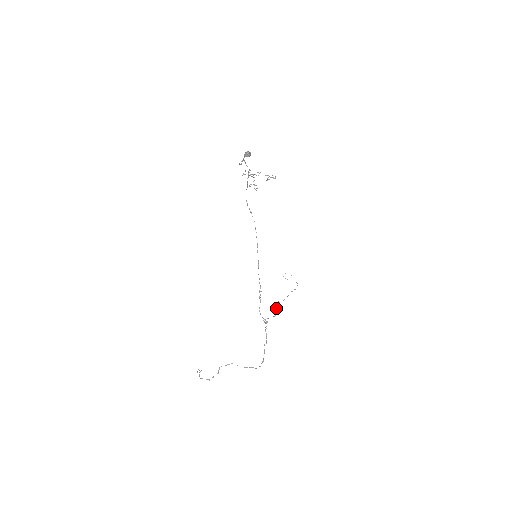
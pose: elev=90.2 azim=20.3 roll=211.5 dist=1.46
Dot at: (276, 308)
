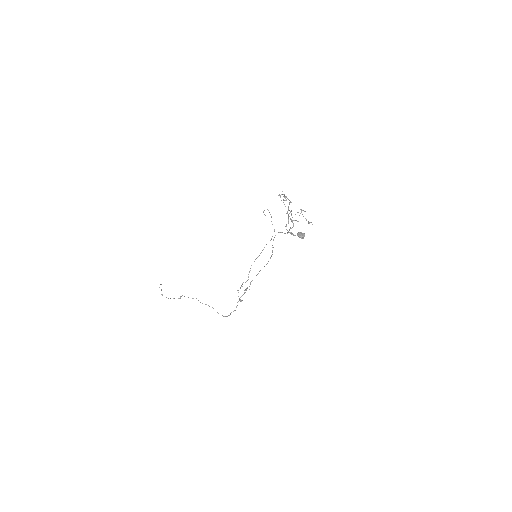
Dot at: (250, 270)
